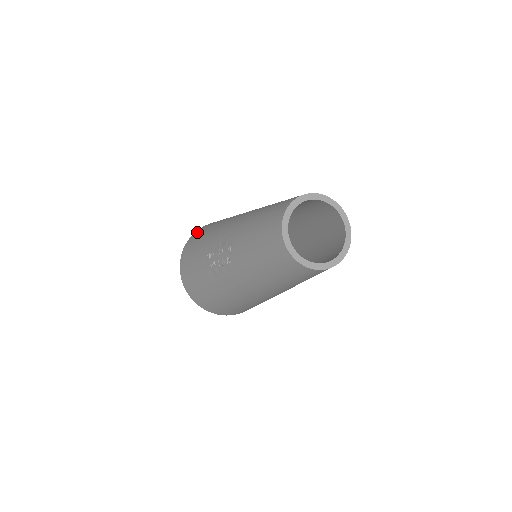
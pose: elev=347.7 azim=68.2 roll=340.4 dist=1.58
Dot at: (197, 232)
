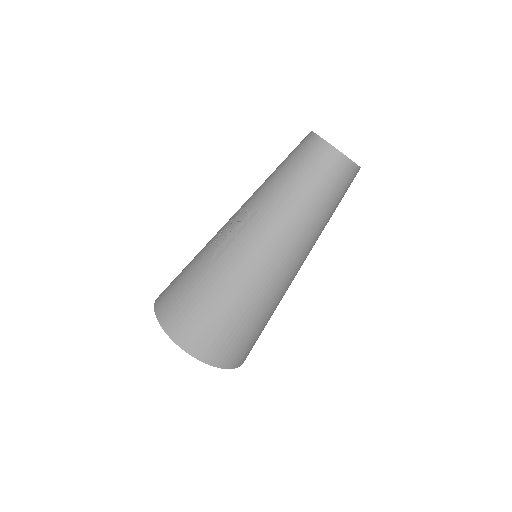
Dot at: occluded
